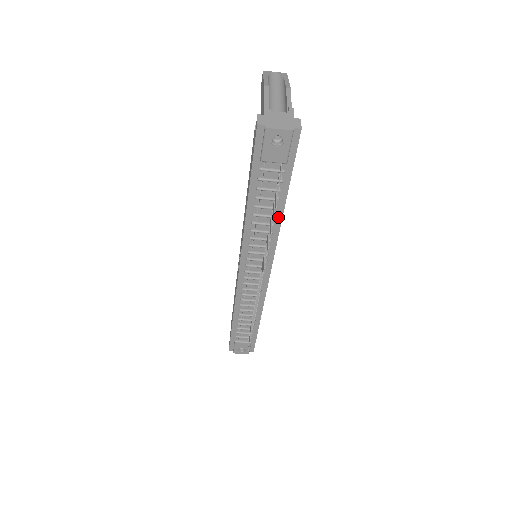
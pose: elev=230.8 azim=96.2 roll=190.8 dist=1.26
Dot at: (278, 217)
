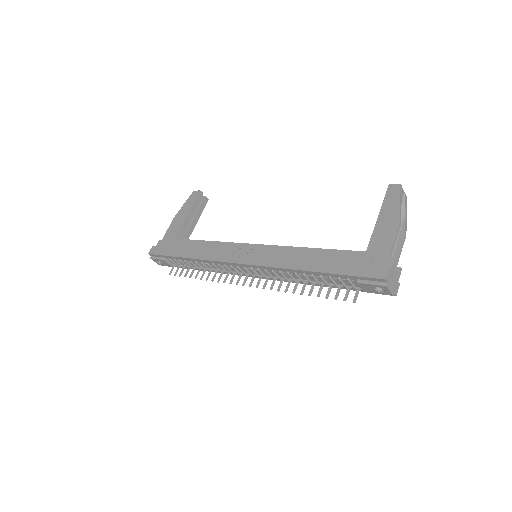
Dot at: occluded
